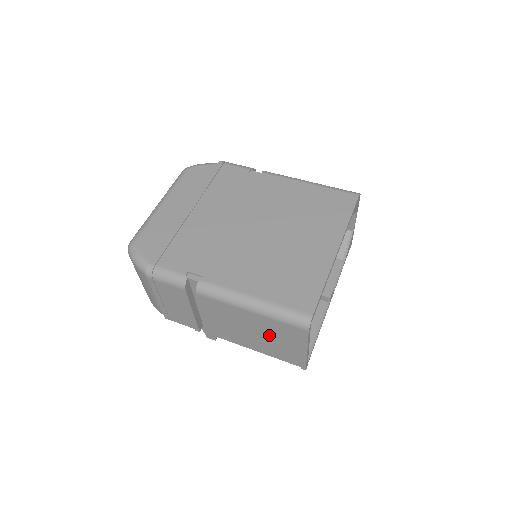
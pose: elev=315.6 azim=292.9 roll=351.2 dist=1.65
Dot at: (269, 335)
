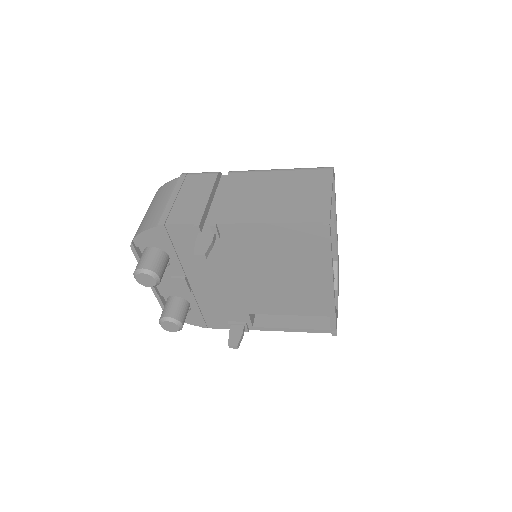
Dot at: (292, 190)
